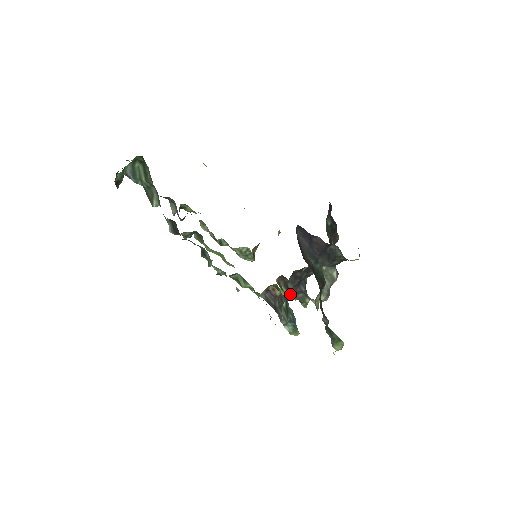
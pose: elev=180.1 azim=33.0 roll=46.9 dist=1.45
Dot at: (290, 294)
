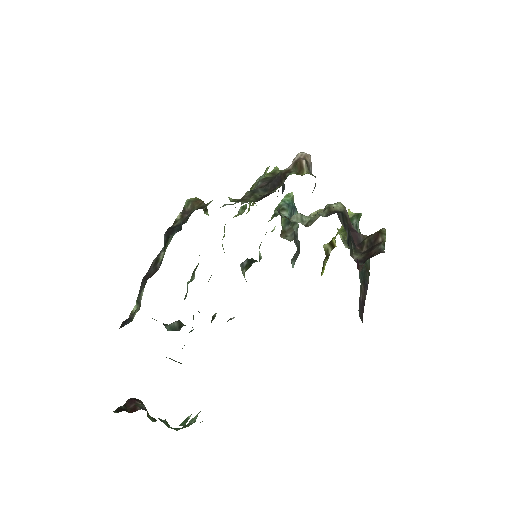
Dot at: occluded
